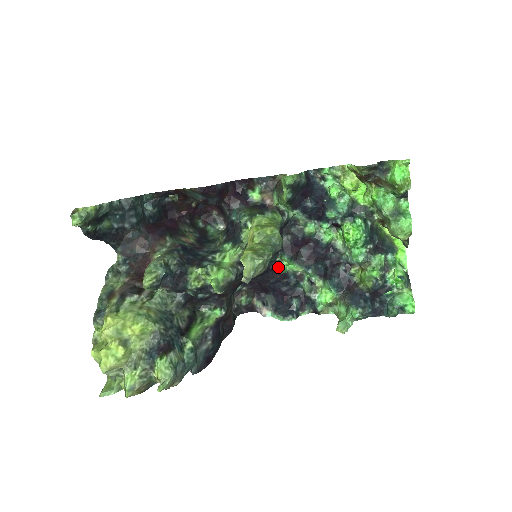
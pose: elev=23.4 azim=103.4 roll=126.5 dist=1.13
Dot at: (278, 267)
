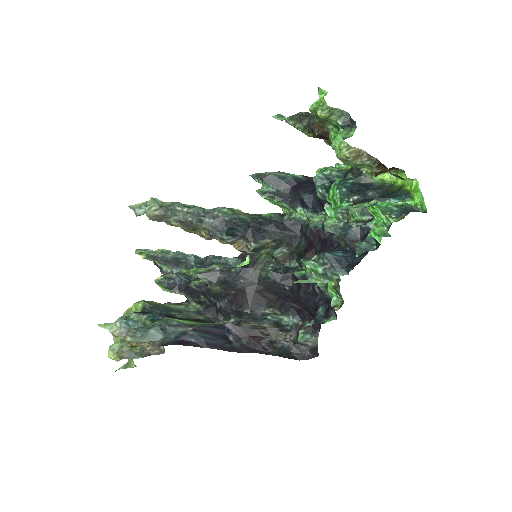
Dot at: (295, 271)
